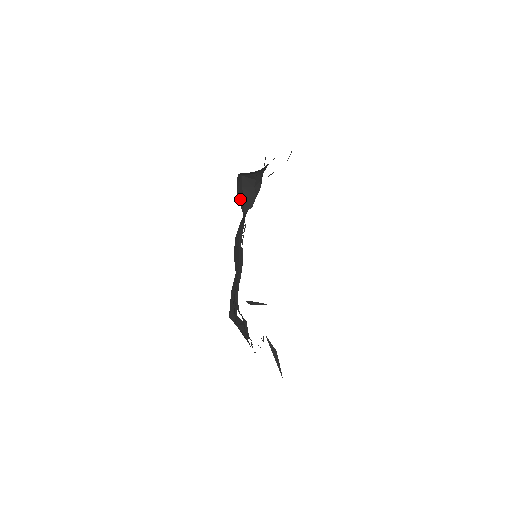
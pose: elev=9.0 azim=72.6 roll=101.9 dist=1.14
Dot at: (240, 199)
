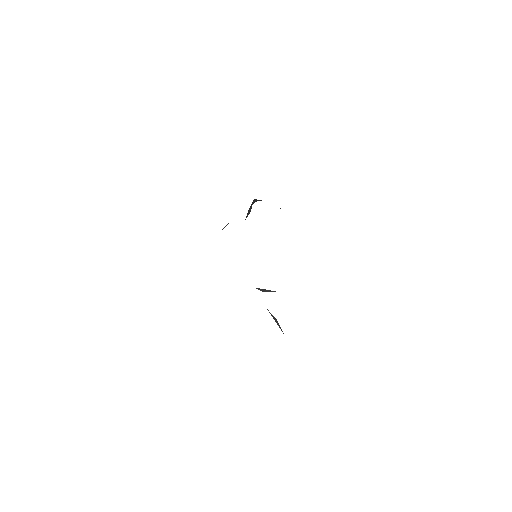
Dot at: occluded
